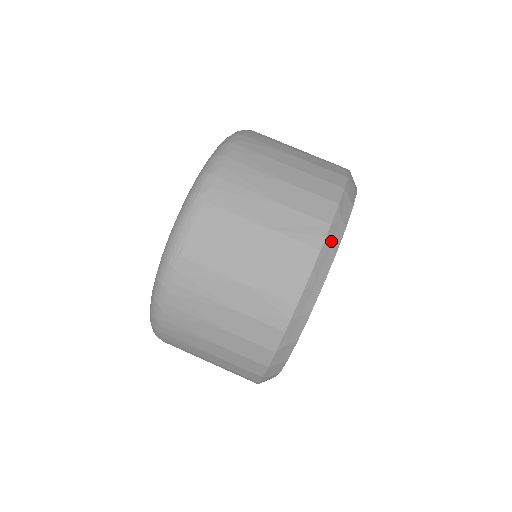
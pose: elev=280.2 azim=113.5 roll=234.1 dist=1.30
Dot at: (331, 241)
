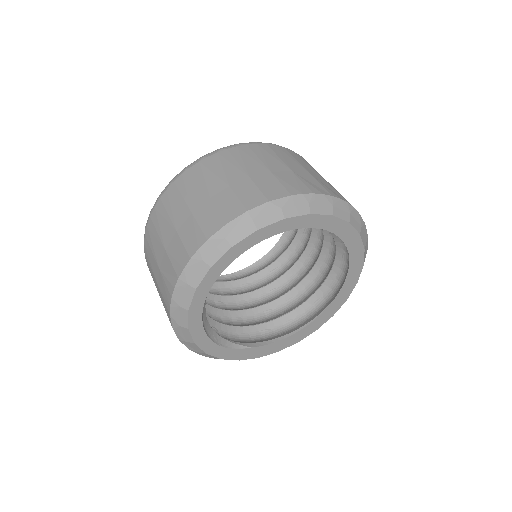
Dot at: (353, 215)
